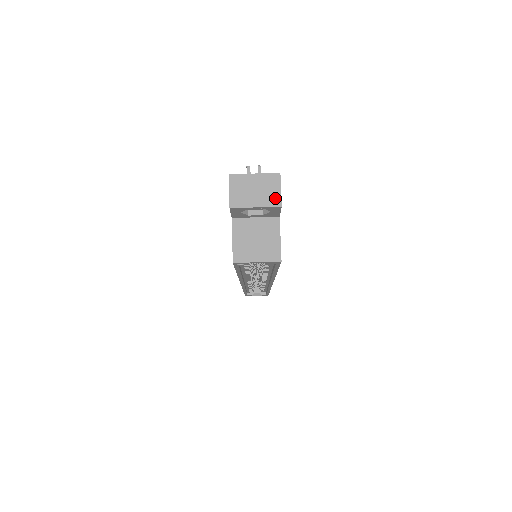
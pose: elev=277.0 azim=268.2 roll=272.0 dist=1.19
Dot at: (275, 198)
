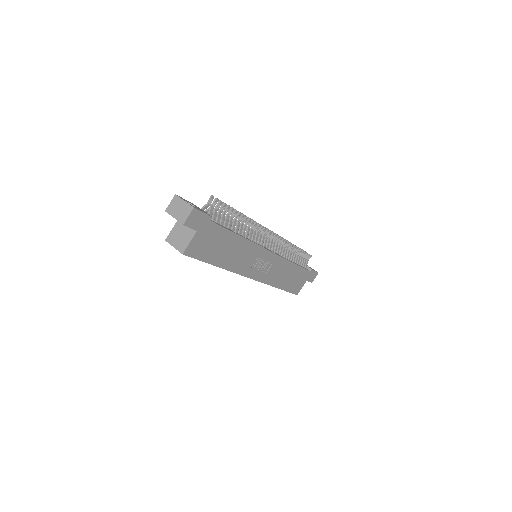
Dot at: (184, 219)
